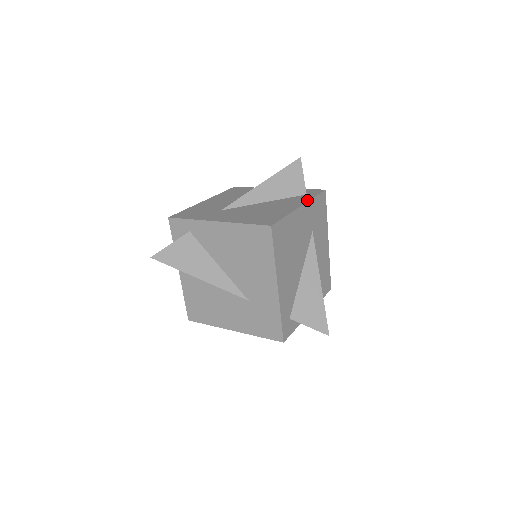
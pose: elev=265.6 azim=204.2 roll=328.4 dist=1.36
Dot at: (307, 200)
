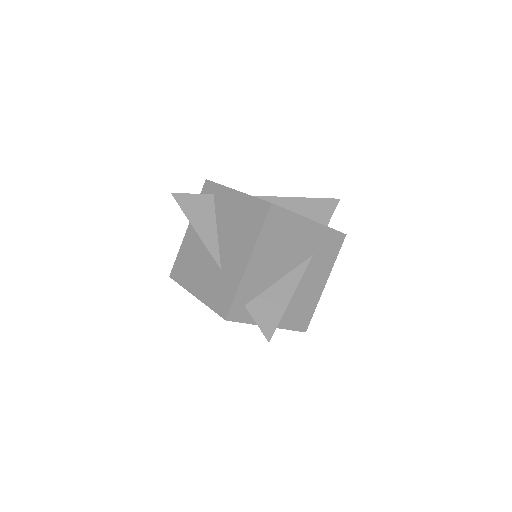
Dot at: (322, 224)
